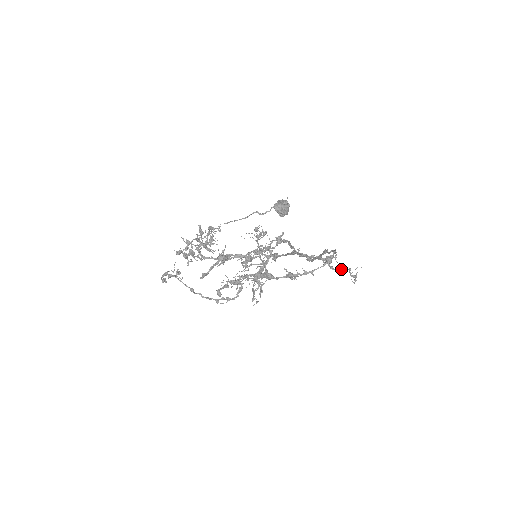
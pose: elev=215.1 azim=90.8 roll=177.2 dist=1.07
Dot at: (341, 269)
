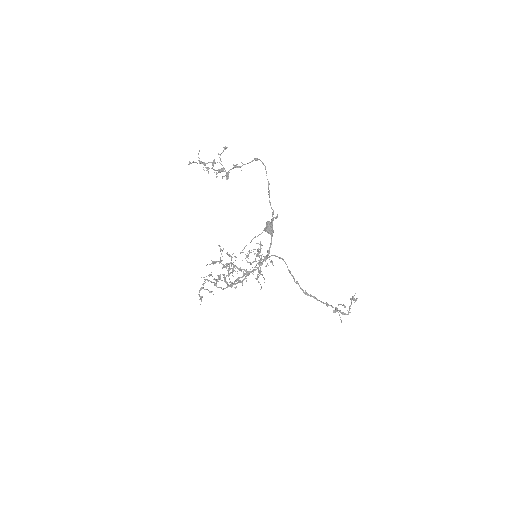
Dot at: (349, 309)
